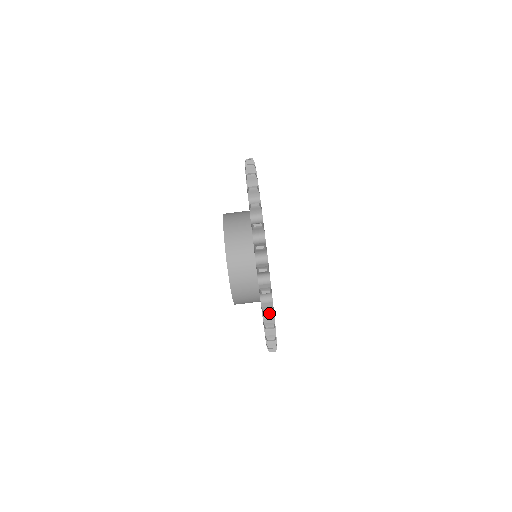
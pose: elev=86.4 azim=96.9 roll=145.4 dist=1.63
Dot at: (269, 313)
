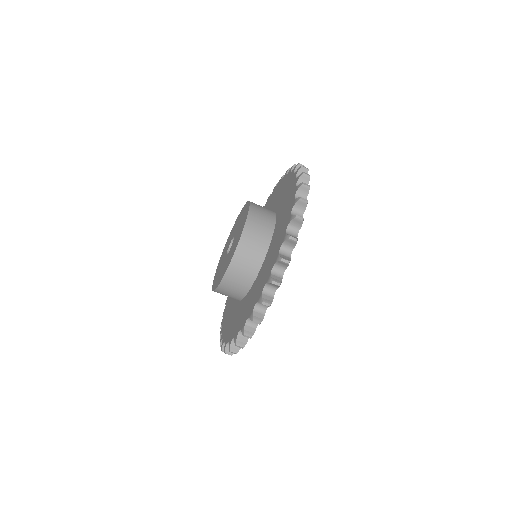
Dot at: (279, 272)
